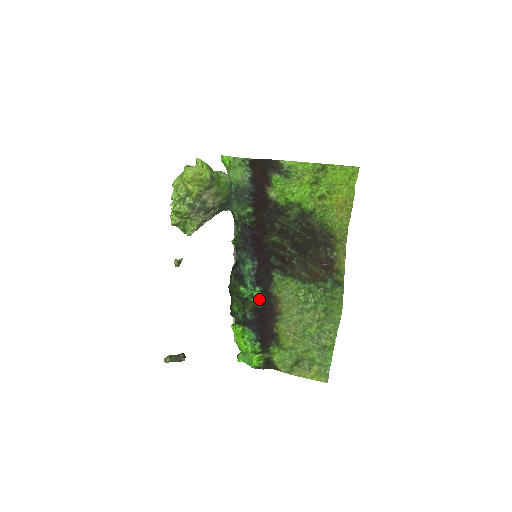
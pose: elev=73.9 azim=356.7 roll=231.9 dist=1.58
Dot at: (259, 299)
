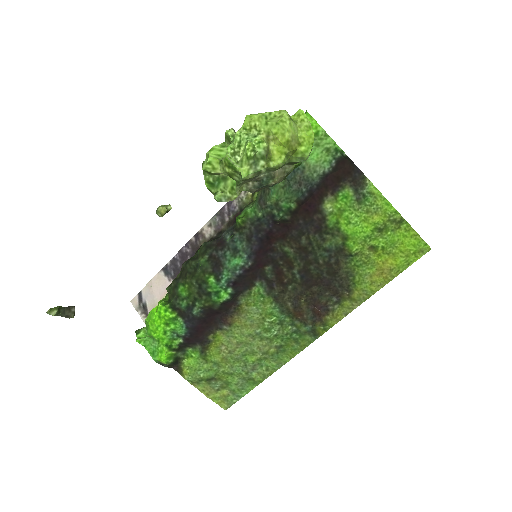
Dot at: (223, 302)
